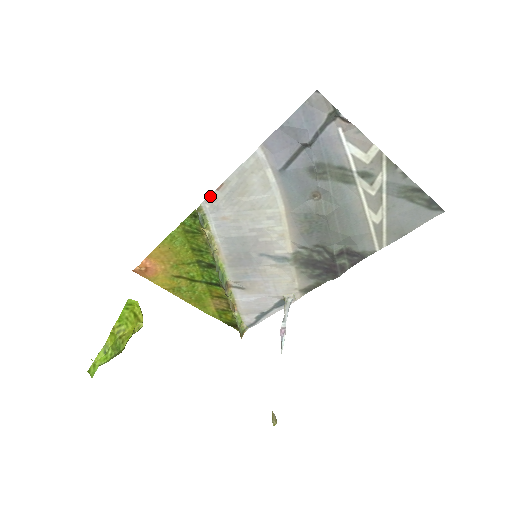
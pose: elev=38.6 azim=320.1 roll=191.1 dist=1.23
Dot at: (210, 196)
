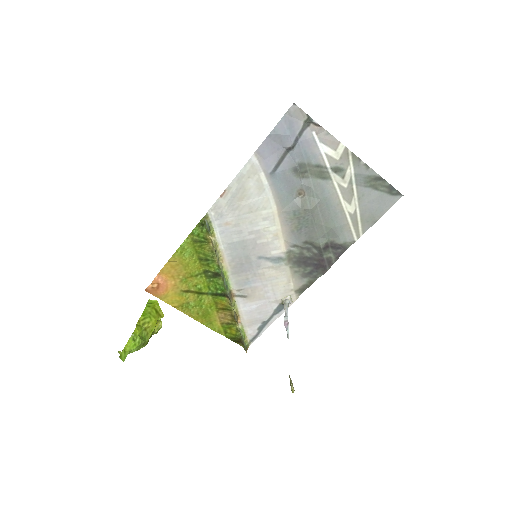
Dot at: (215, 204)
